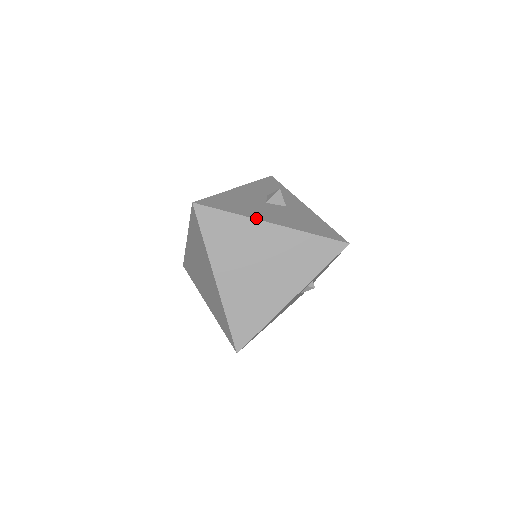
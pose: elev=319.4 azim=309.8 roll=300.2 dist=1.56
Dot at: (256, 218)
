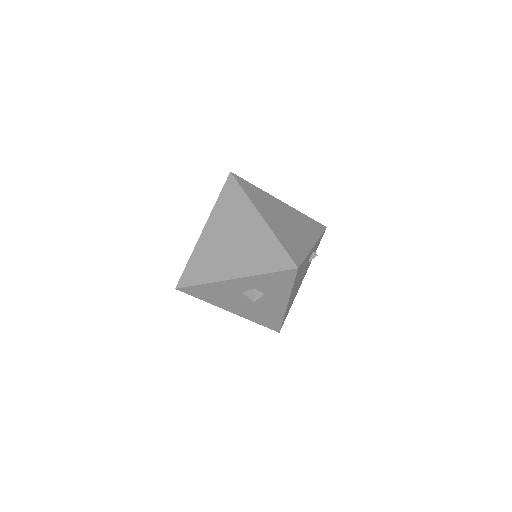
Dot at: (270, 195)
